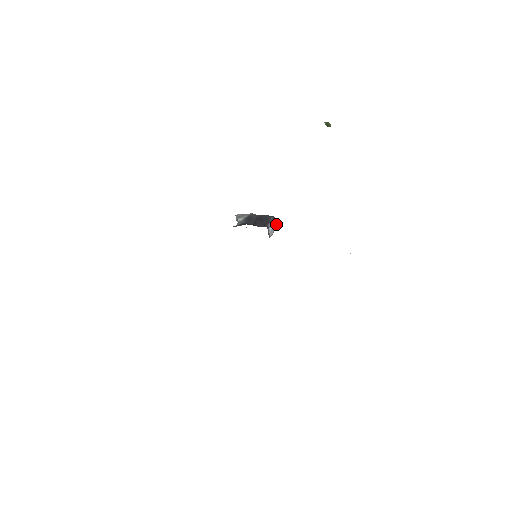
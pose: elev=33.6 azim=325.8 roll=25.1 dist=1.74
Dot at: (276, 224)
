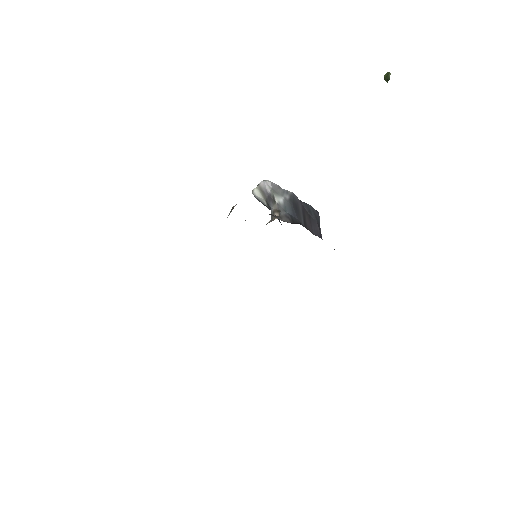
Dot at: occluded
